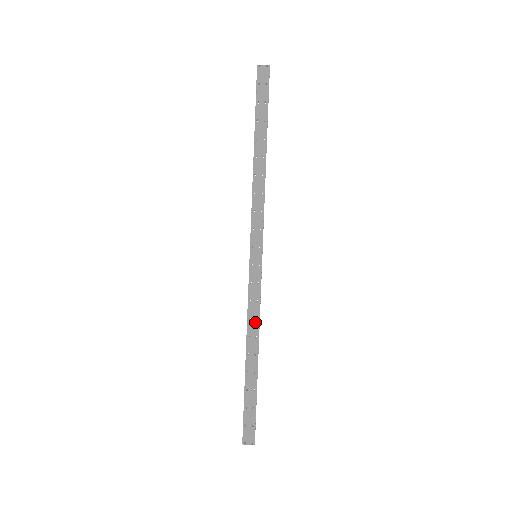
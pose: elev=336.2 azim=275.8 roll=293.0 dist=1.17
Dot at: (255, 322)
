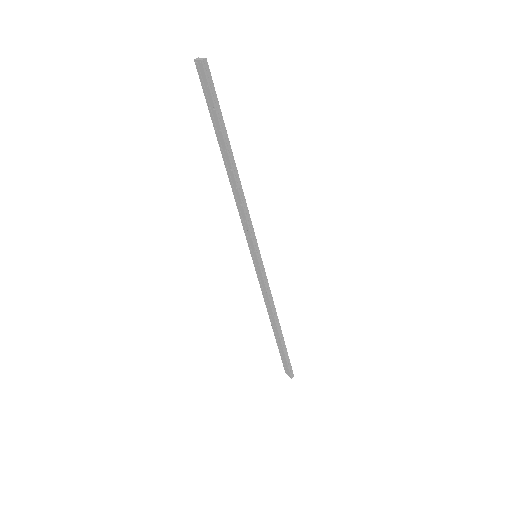
Dot at: (269, 305)
